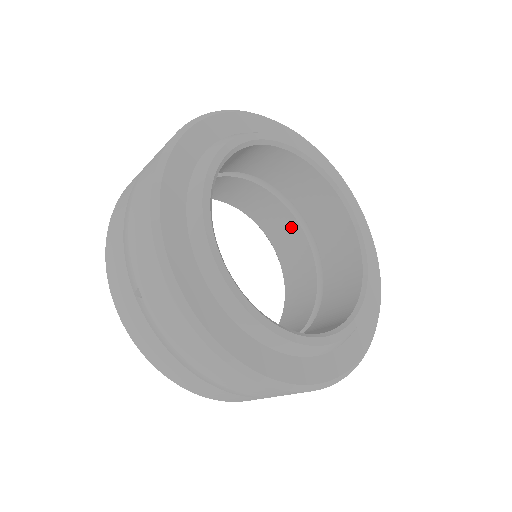
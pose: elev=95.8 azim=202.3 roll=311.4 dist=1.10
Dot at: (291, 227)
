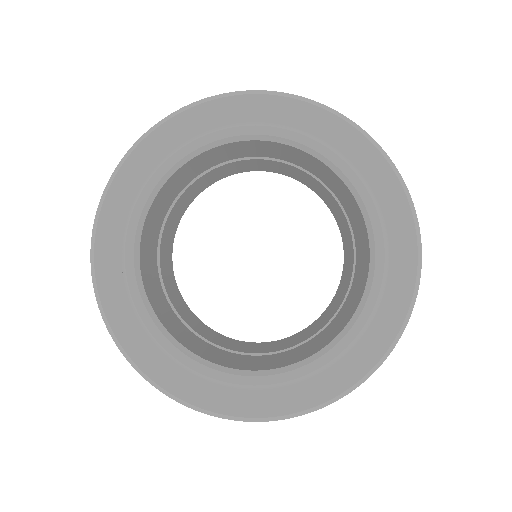
Dot at: (261, 163)
